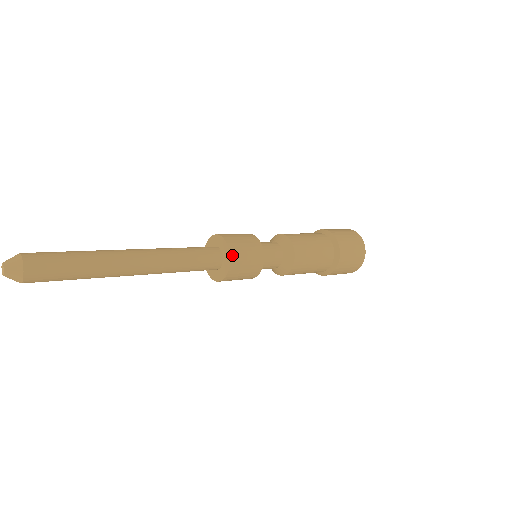
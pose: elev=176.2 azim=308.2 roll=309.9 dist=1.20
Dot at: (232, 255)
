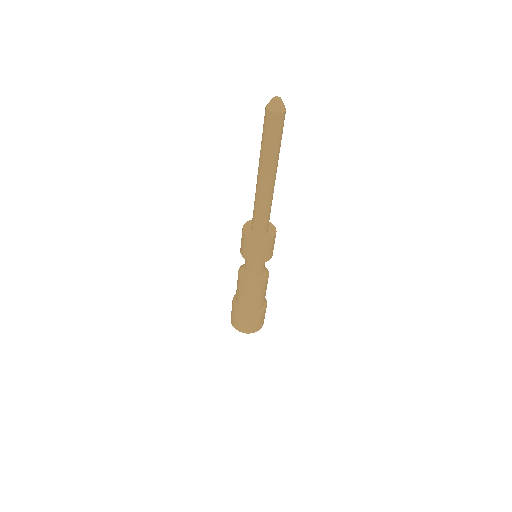
Dot at: occluded
